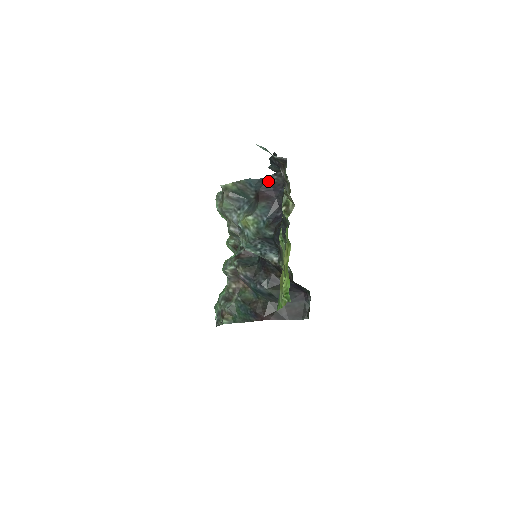
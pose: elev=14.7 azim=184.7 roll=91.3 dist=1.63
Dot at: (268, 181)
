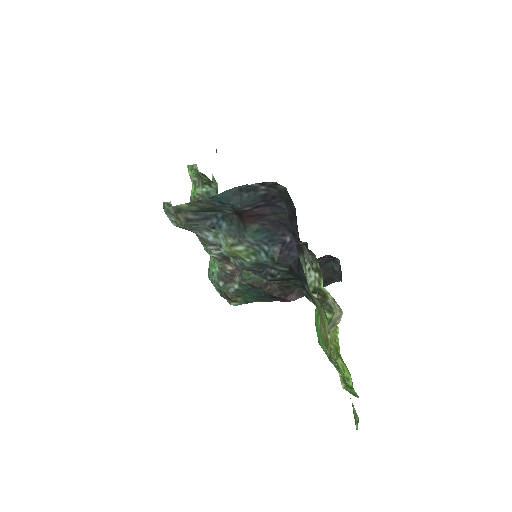
Dot at: (251, 194)
